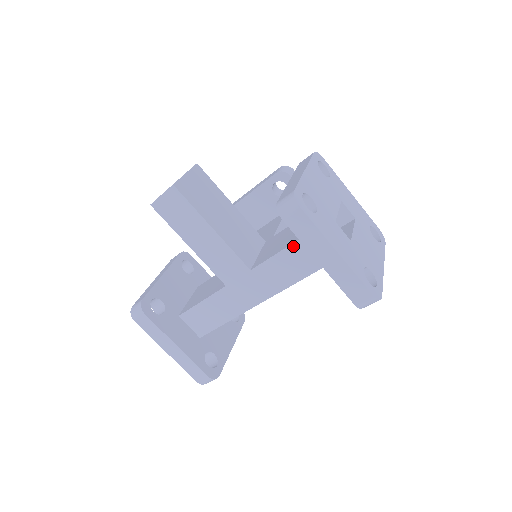
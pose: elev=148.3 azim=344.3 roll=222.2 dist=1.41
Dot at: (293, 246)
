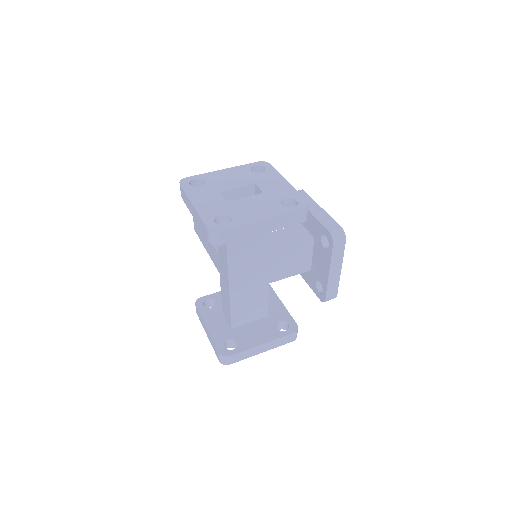
Dot at: occluded
